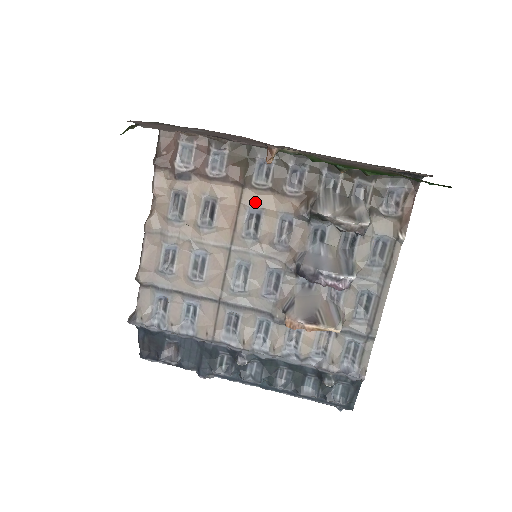
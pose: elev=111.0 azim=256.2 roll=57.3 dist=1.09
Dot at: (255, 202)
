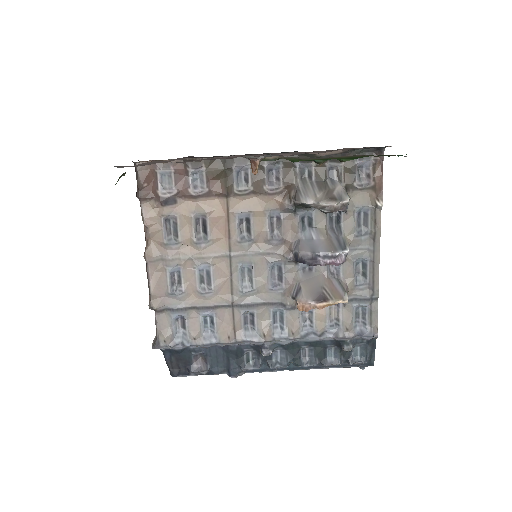
Dot at: (242, 208)
